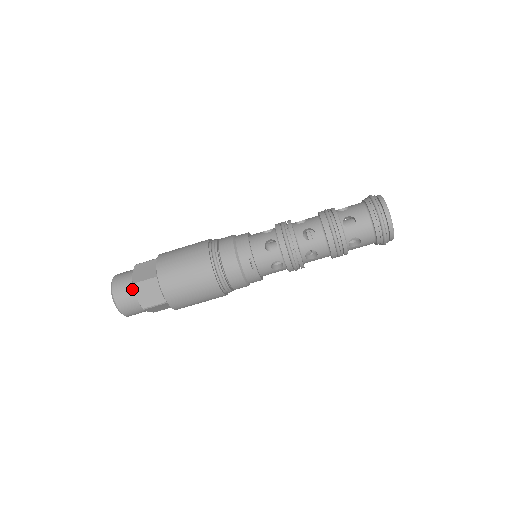
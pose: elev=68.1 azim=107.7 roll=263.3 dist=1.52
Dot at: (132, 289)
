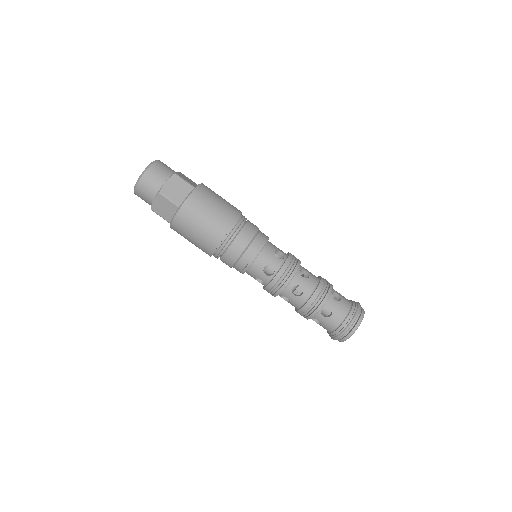
Dot at: (156, 192)
